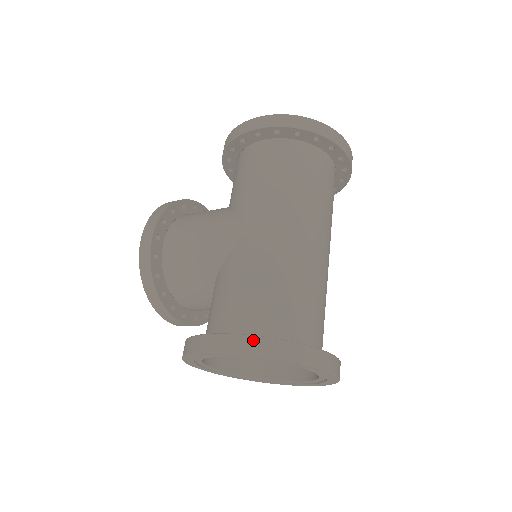
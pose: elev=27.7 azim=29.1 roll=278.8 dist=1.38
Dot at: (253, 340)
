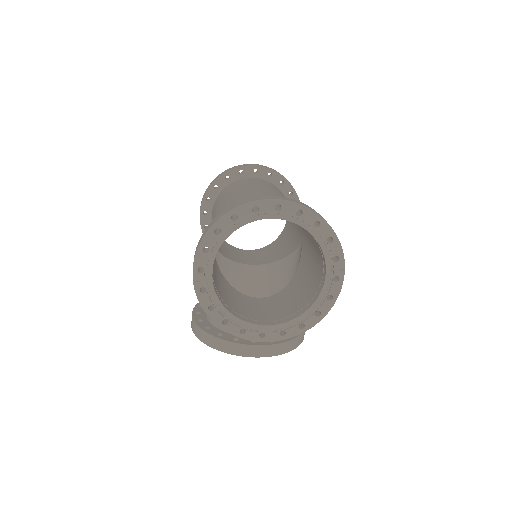
Dot at: (201, 237)
